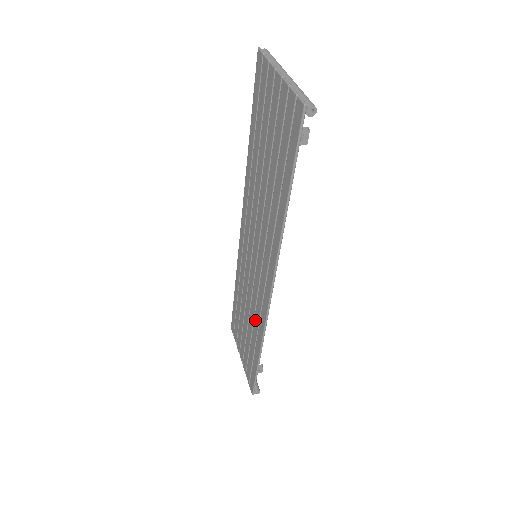
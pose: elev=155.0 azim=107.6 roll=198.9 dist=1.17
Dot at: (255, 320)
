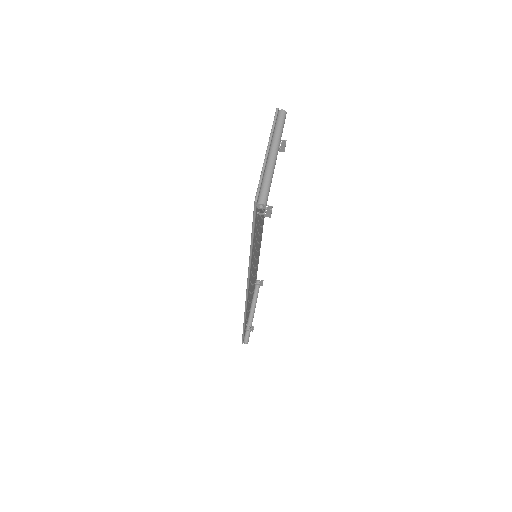
Dot at: occluded
